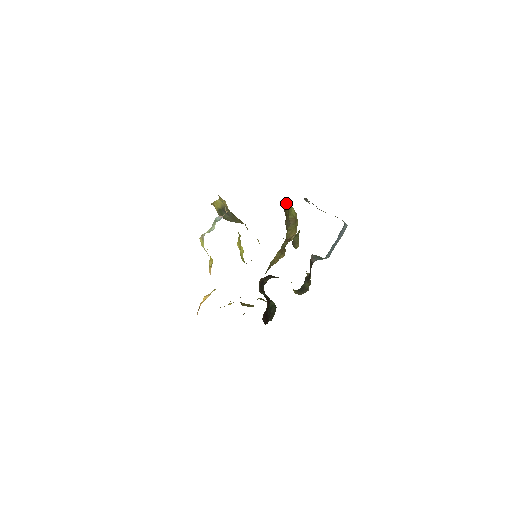
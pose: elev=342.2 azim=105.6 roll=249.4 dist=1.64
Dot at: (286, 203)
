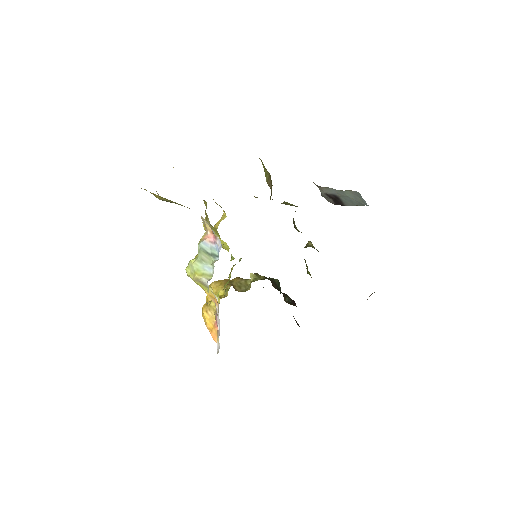
Dot at: occluded
